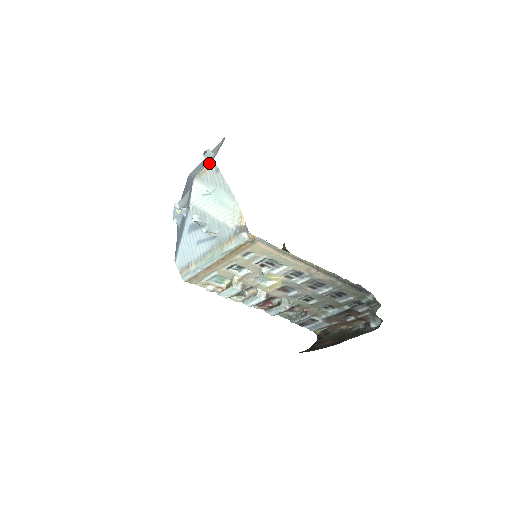
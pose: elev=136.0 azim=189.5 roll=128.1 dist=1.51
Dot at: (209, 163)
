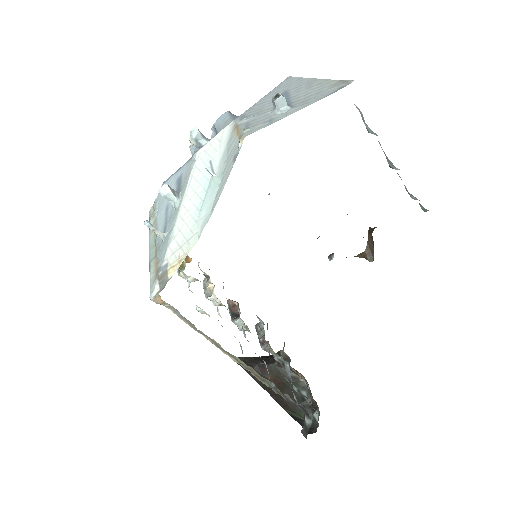
Dot at: (244, 131)
